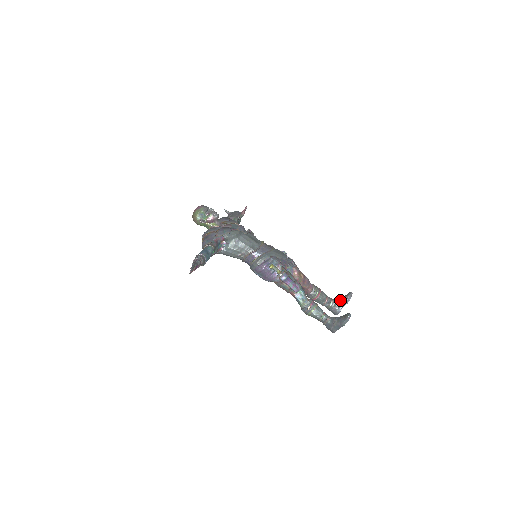
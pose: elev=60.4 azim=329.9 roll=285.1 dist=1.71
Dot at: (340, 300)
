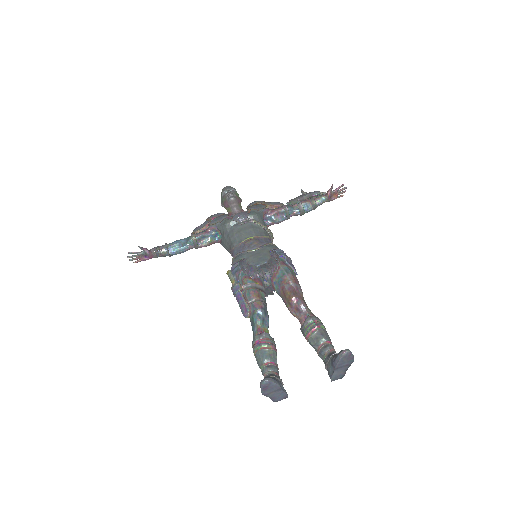
Dot at: (332, 357)
